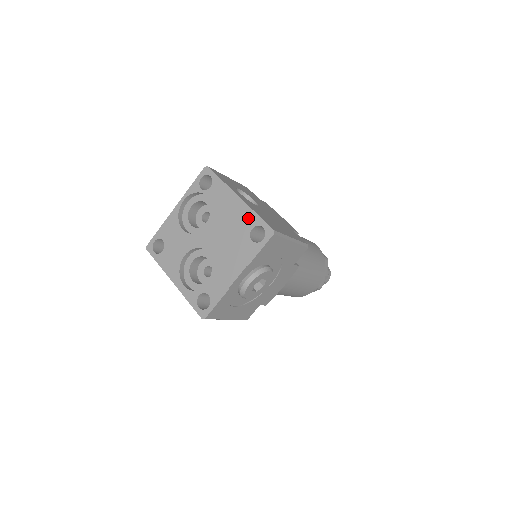
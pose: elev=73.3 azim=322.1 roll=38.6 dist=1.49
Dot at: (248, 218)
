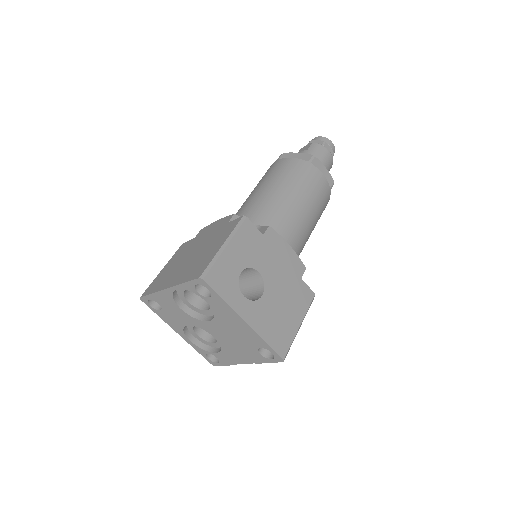
Dot at: (256, 340)
